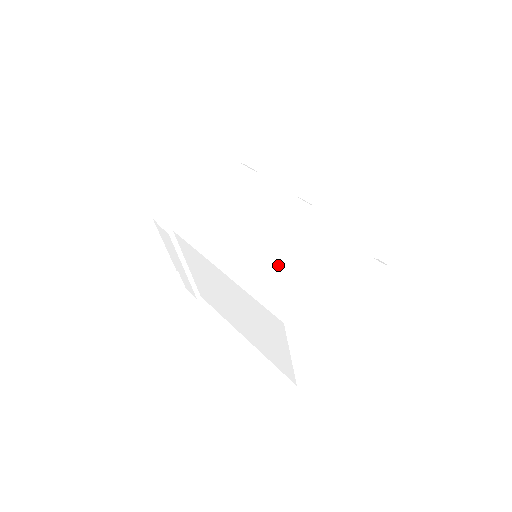
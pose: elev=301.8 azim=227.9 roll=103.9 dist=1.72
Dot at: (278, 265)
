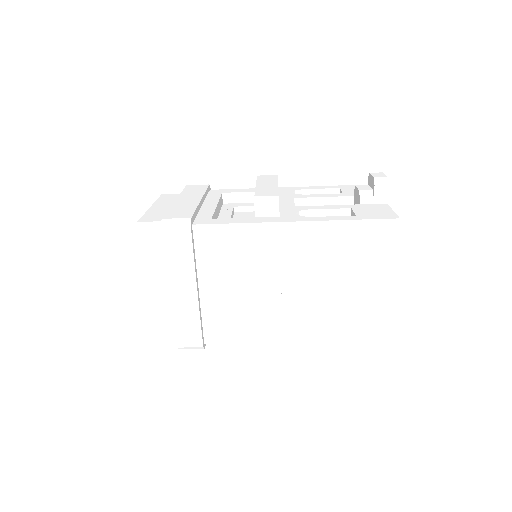
Dot at: (336, 303)
